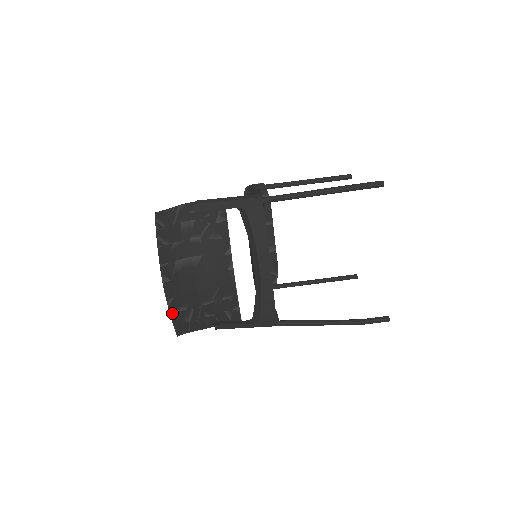
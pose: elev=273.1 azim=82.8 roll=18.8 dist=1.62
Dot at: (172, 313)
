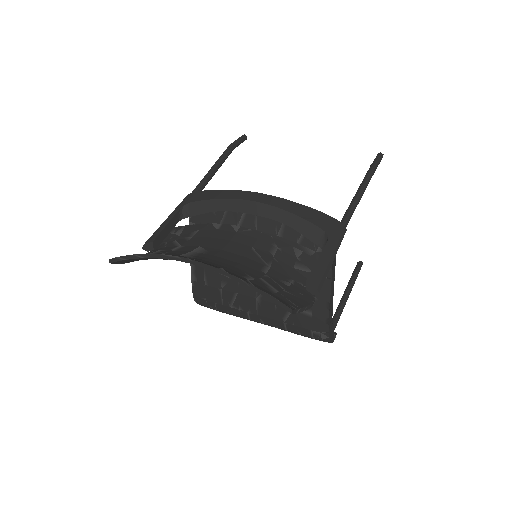
Dot at: (243, 280)
